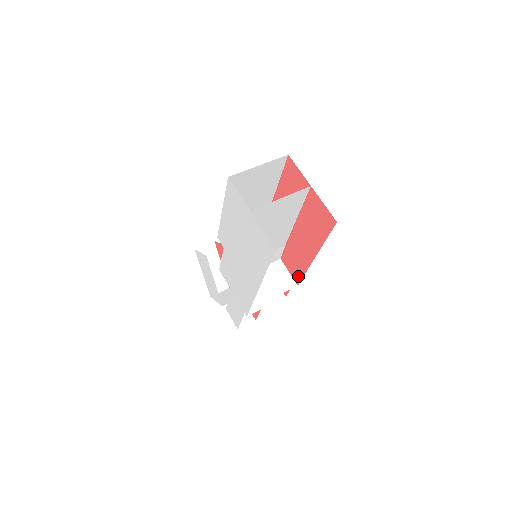
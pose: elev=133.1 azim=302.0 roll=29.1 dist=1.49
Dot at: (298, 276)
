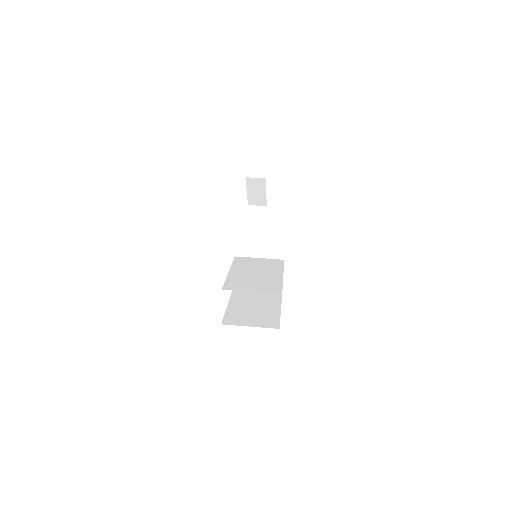
Dot at: occluded
